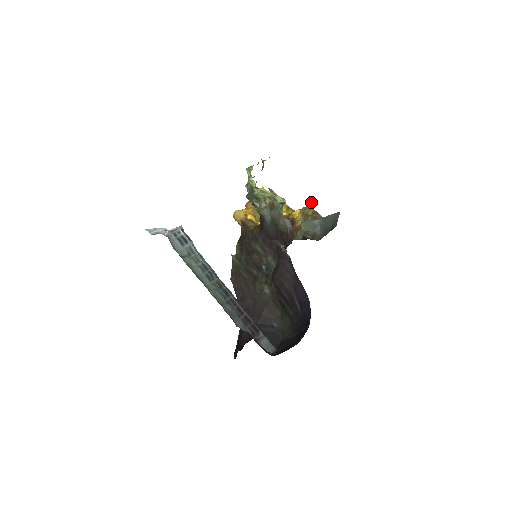
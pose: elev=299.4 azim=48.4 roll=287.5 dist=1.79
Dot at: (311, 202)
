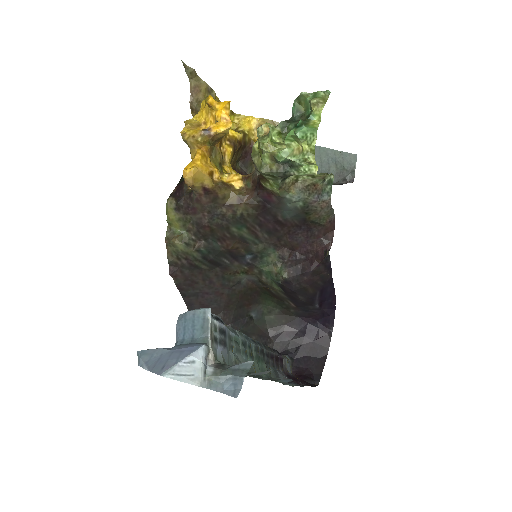
Dot at: occluded
